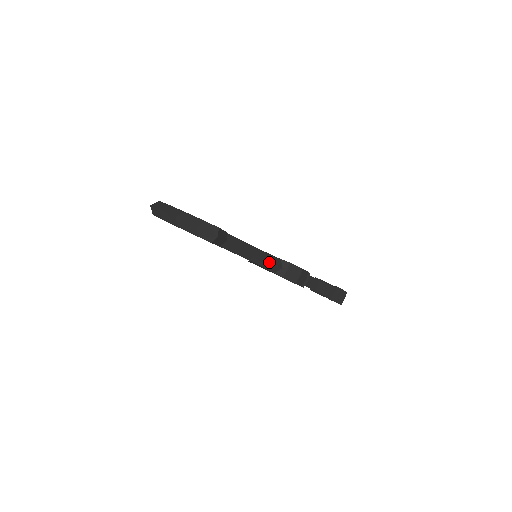
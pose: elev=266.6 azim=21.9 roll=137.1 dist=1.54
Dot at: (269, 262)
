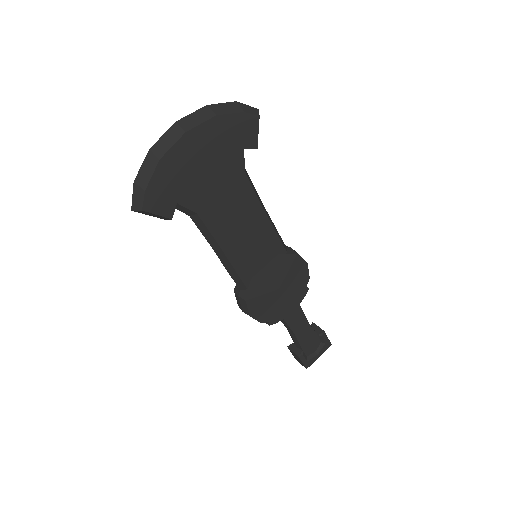
Dot at: (277, 232)
